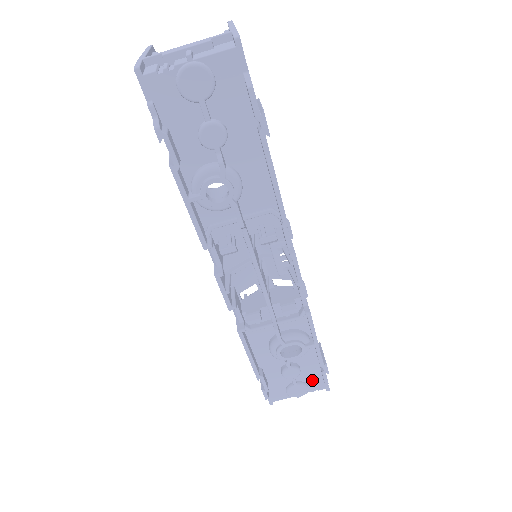
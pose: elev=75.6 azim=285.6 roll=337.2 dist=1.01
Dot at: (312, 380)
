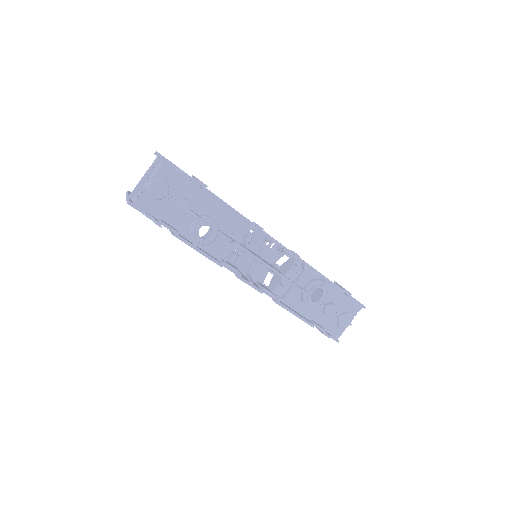
Dot at: (348, 307)
